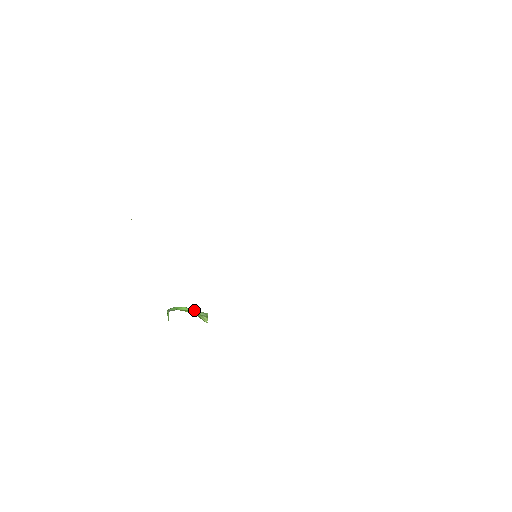
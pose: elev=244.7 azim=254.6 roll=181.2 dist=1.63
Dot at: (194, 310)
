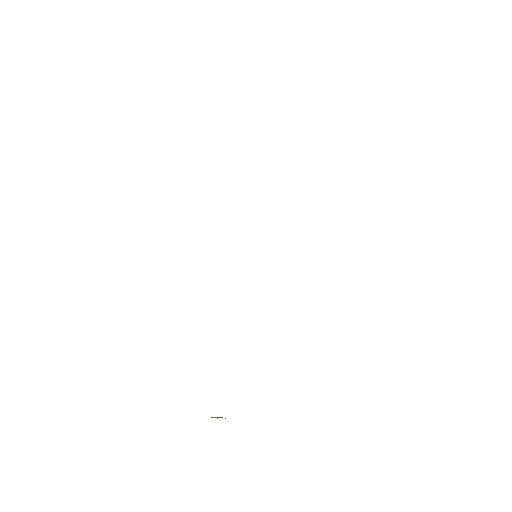
Dot at: occluded
